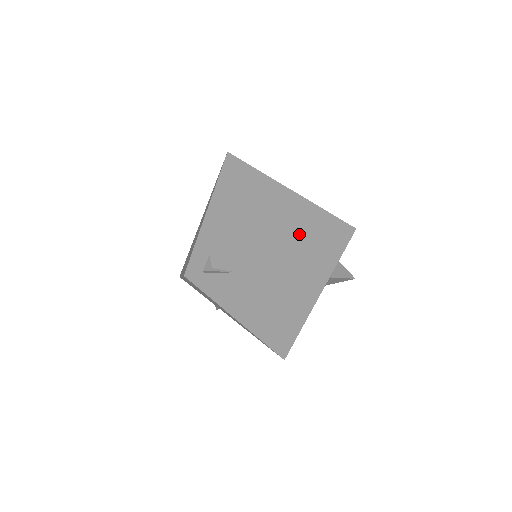
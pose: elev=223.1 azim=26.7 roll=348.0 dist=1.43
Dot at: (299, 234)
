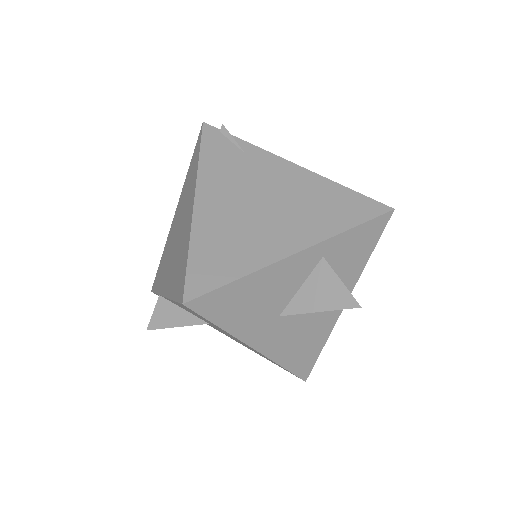
Dot at: occluded
